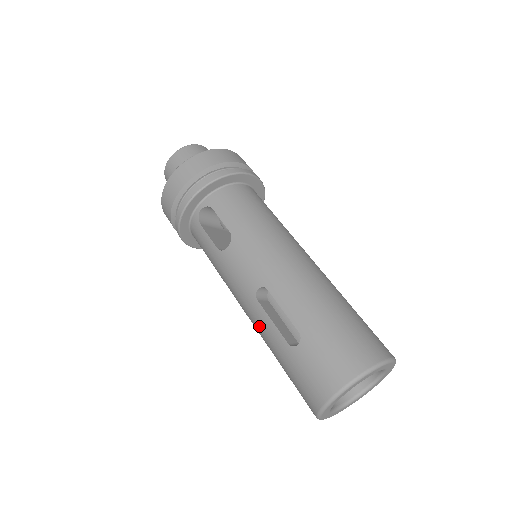
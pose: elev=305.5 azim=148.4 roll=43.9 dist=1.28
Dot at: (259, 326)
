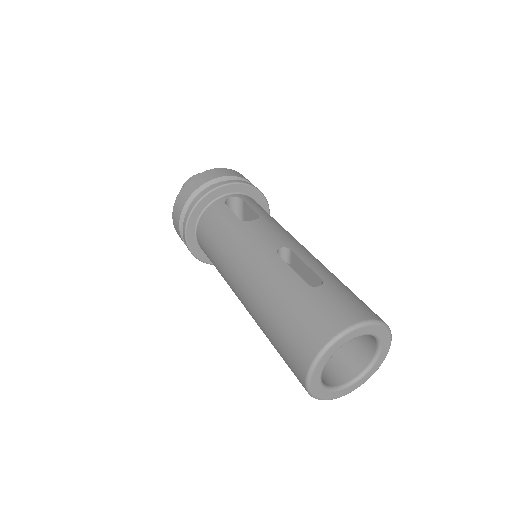
Dot at: (269, 275)
